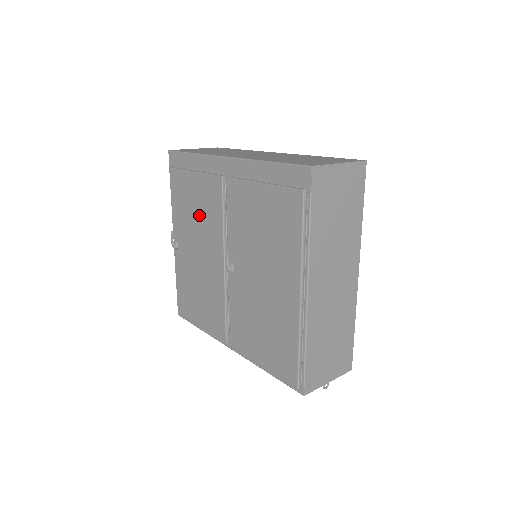
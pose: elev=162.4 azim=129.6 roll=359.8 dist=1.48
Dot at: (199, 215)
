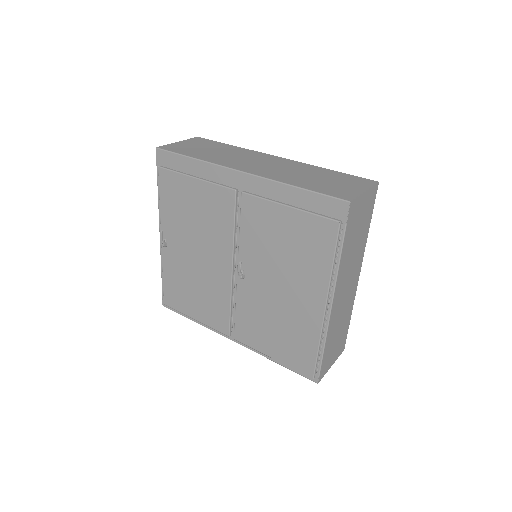
Dot at: (201, 220)
